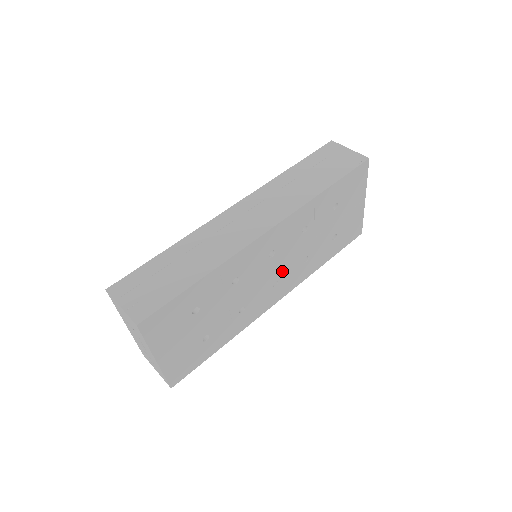
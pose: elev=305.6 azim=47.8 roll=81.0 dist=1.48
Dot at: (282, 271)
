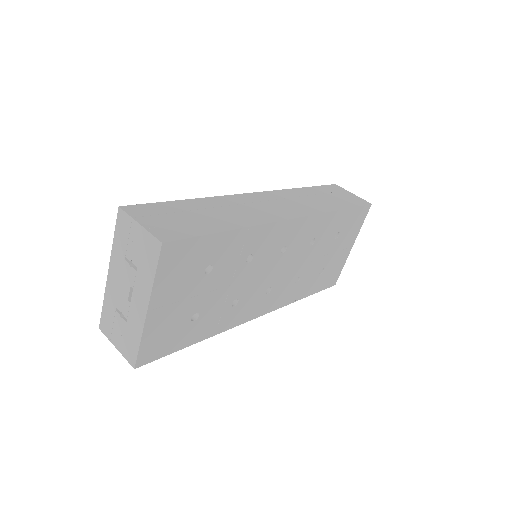
Dot at: (279, 279)
